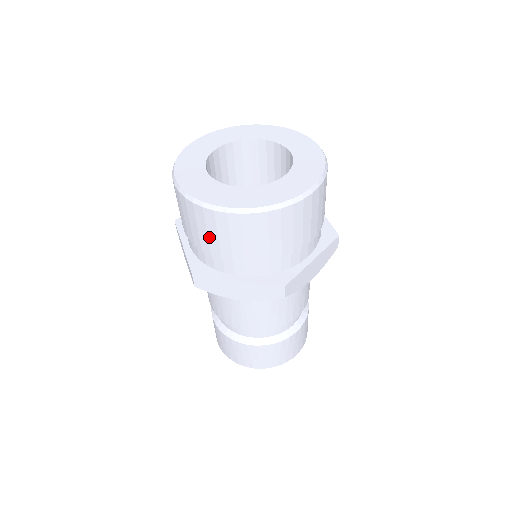
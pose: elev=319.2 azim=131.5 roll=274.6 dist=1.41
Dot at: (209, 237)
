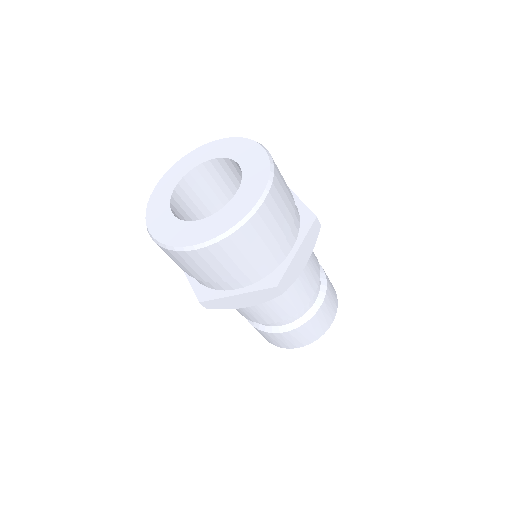
Dot at: (195, 270)
